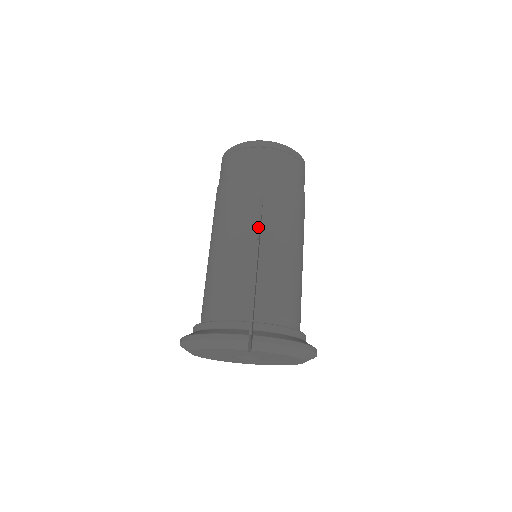
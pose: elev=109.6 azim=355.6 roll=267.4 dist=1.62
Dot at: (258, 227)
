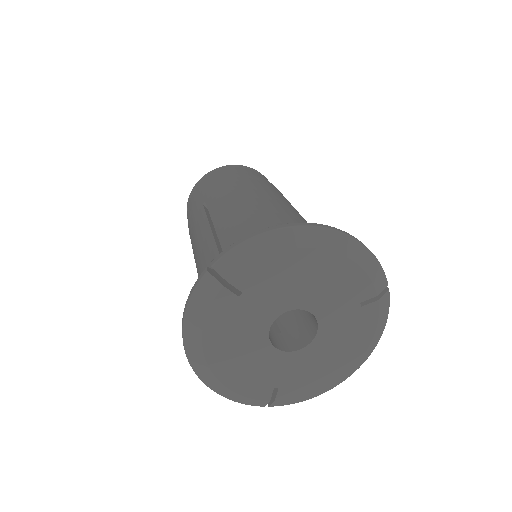
Dot at: occluded
